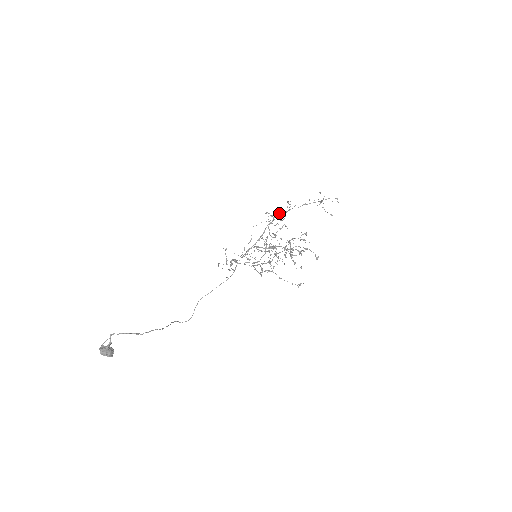
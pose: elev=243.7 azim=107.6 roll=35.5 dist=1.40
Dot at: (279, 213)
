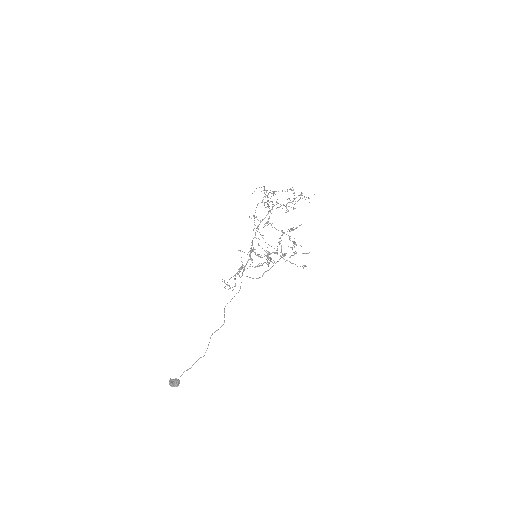
Dot at: occluded
